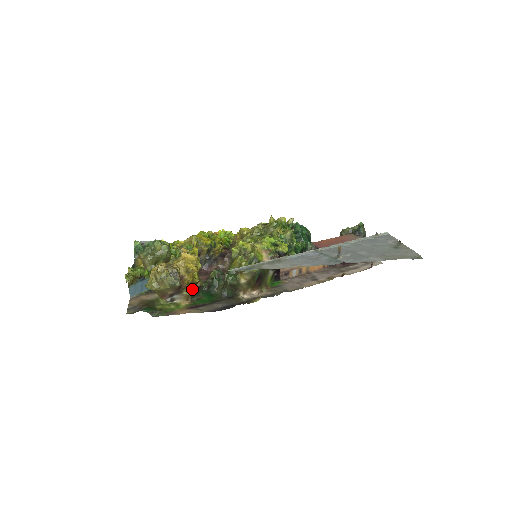
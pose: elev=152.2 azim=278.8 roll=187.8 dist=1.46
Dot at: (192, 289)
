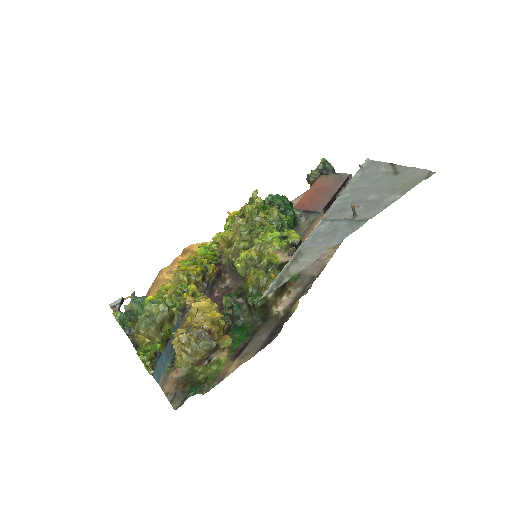
Dot at: (226, 337)
